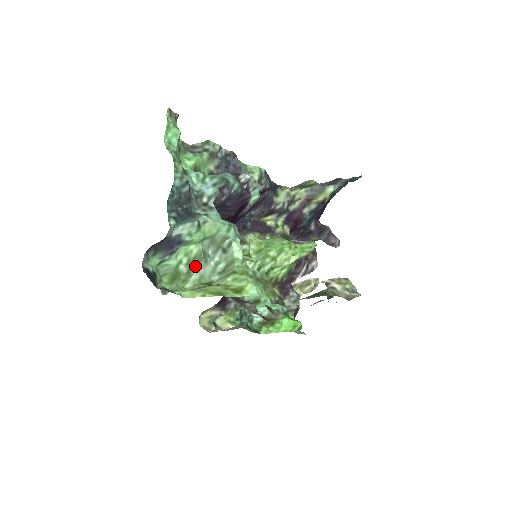
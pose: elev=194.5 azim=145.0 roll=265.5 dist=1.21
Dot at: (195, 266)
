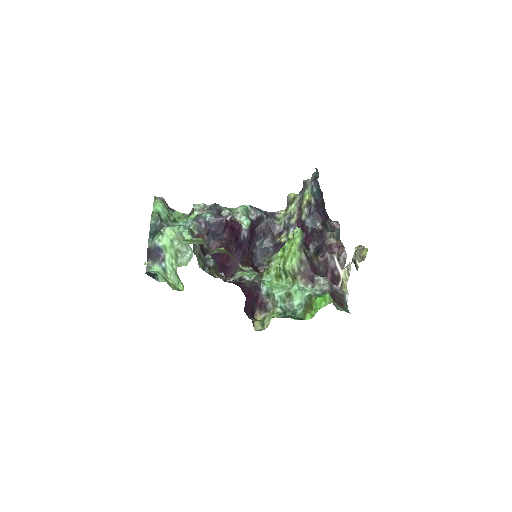
Dot at: (178, 261)
